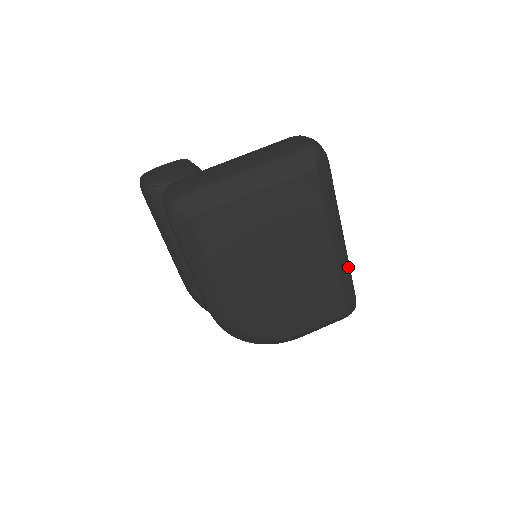
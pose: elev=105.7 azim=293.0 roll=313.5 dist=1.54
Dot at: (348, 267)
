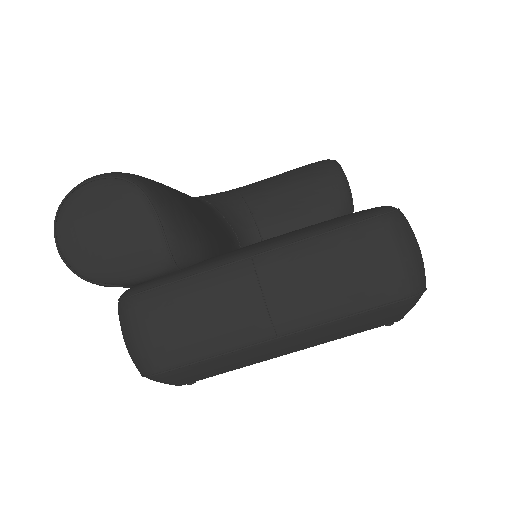
Dot at: occluded
